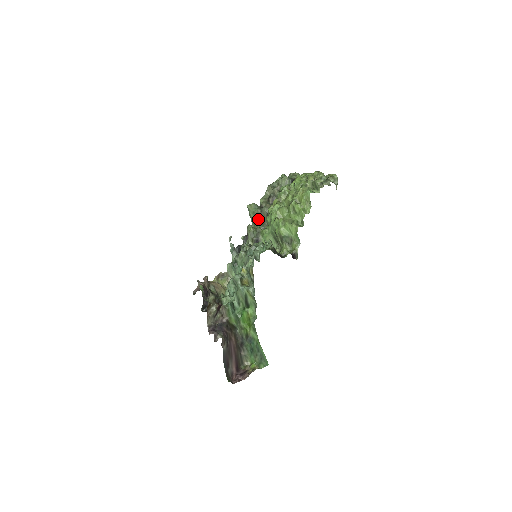
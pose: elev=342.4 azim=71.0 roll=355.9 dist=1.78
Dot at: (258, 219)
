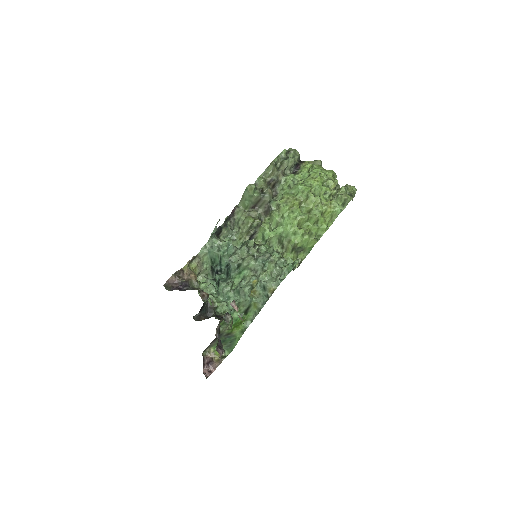
Dot at: (253, 203)
